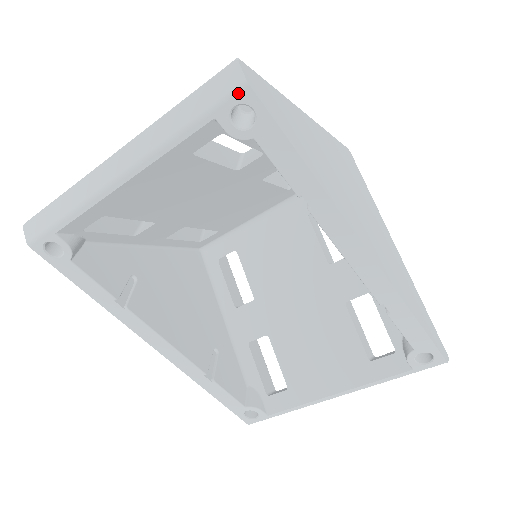
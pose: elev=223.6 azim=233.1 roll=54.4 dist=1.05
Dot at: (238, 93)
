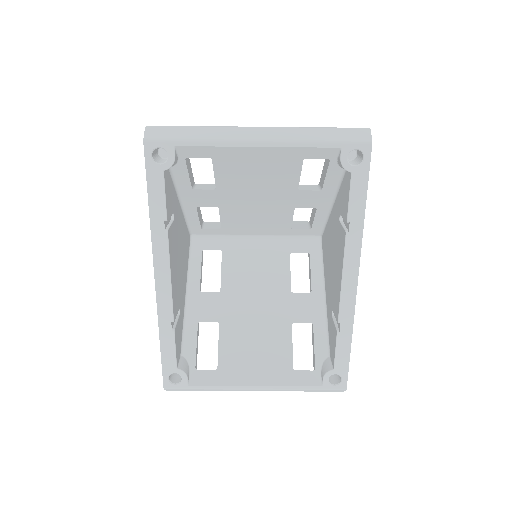
Dot at: (364, 144)
